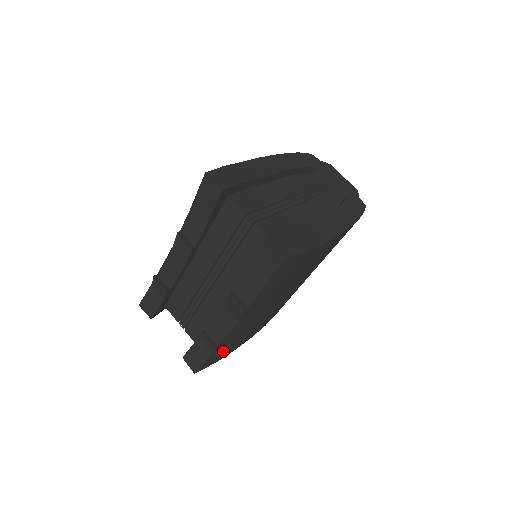
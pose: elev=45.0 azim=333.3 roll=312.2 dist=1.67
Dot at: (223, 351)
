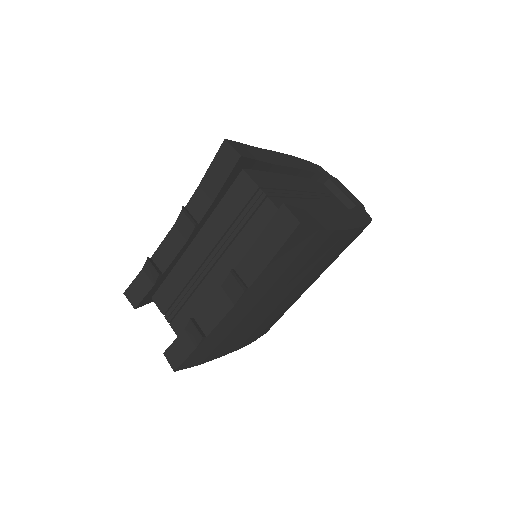
Dot at: (209, 350)
